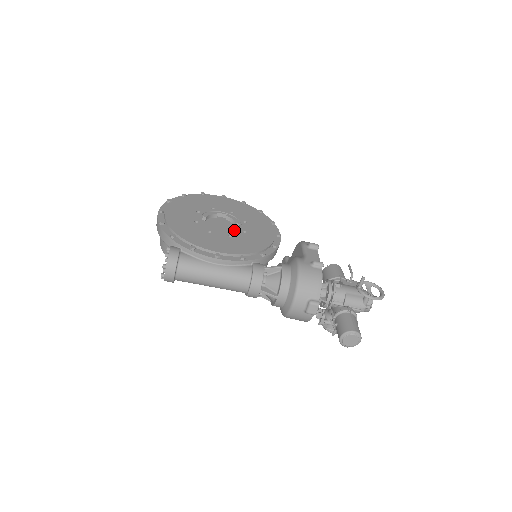
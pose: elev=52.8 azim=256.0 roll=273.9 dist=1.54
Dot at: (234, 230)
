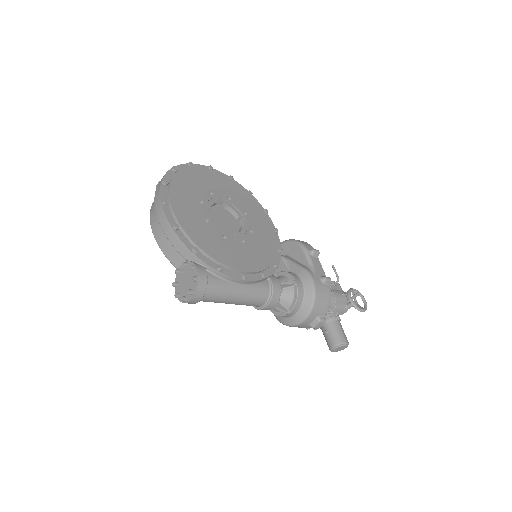
Dot at: (242, 230)
